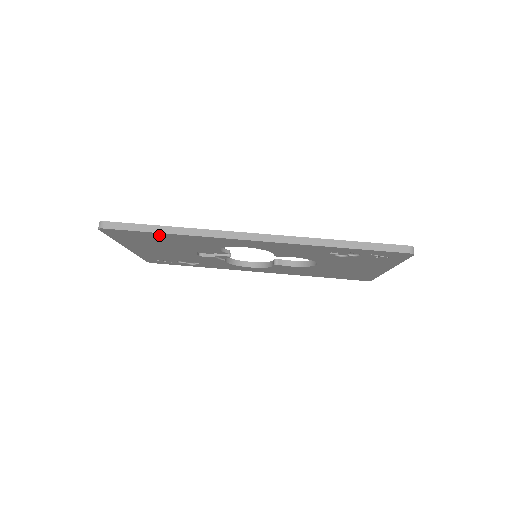
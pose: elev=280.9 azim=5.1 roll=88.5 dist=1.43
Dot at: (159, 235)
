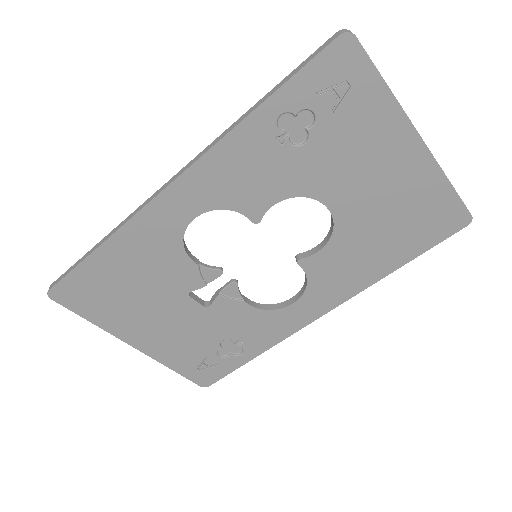
Dot at: (99, 263)
